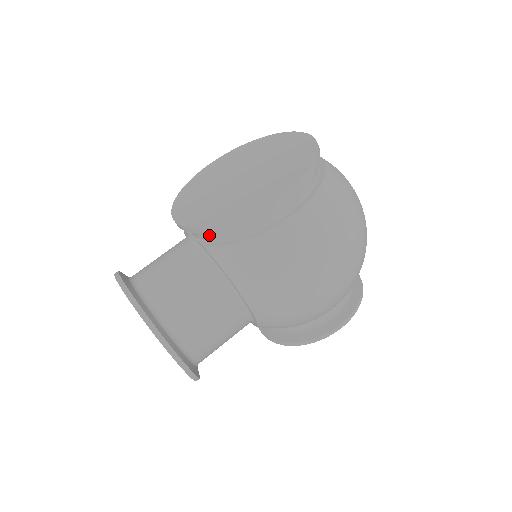
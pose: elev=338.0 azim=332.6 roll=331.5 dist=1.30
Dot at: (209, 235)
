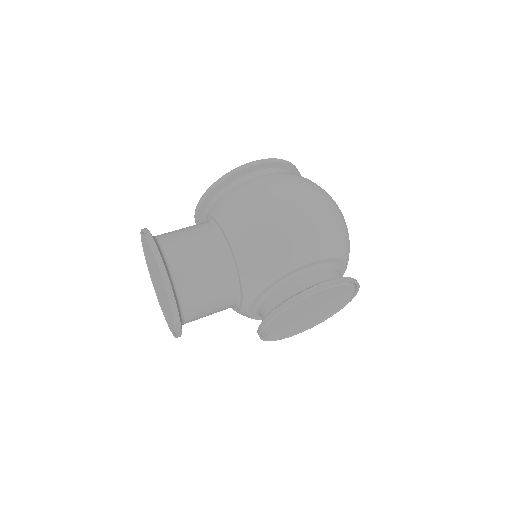
Dot at: (211, 207)
